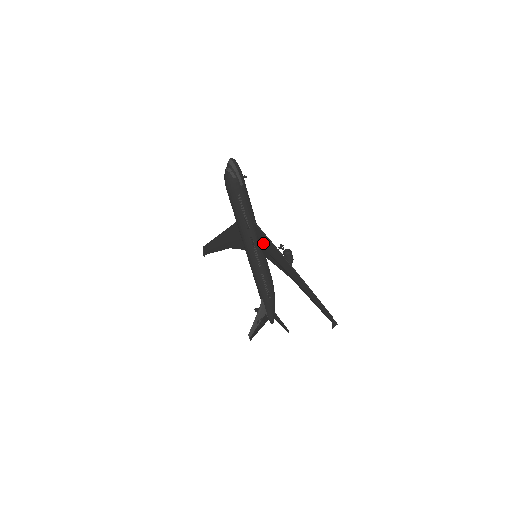
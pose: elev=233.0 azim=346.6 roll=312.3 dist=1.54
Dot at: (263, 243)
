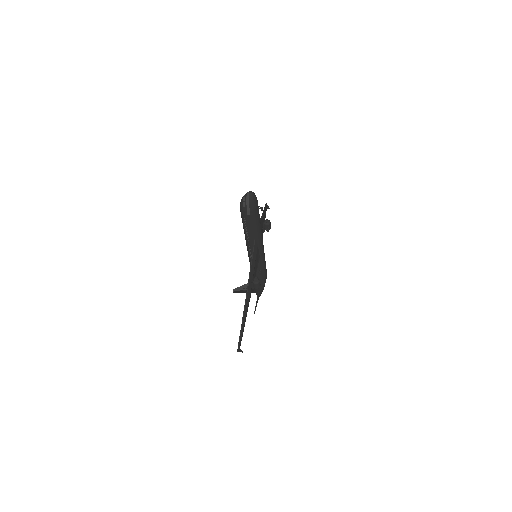
Dot at: occluded
